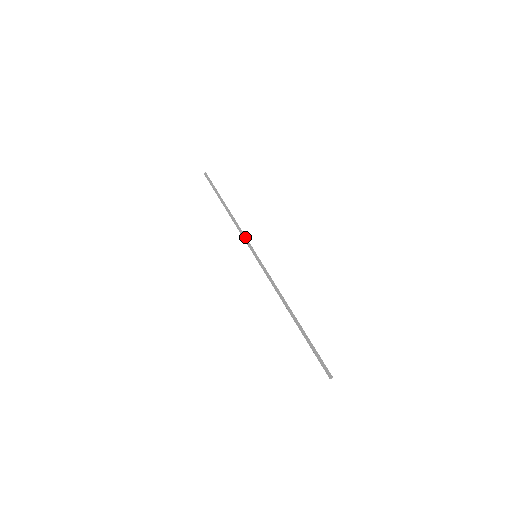
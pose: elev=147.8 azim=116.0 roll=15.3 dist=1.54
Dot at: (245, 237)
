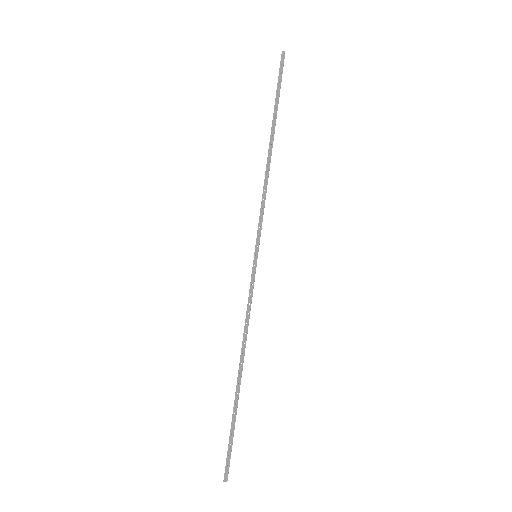
Dot at: (261, 215)
